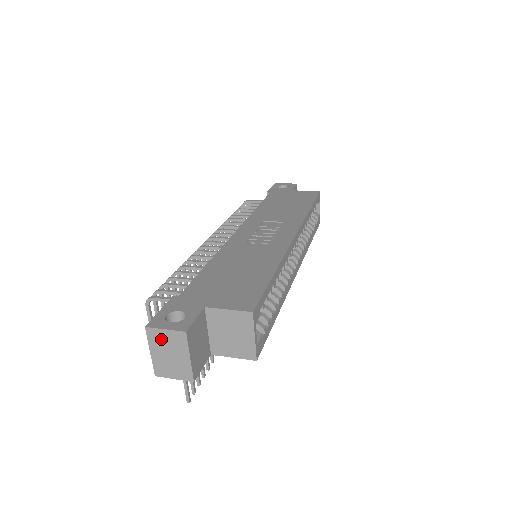
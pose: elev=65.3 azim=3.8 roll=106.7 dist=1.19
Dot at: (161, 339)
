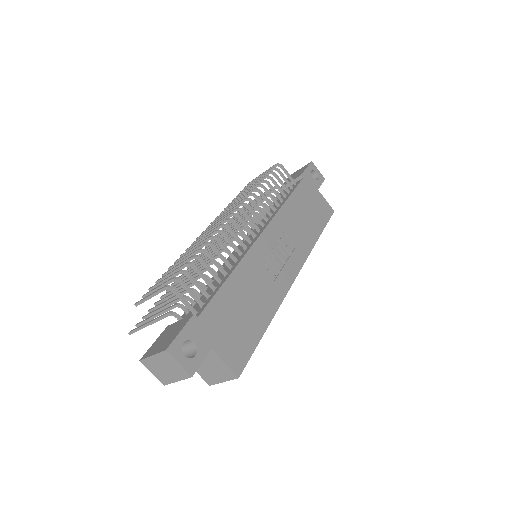
Dot at: (169, 362)
